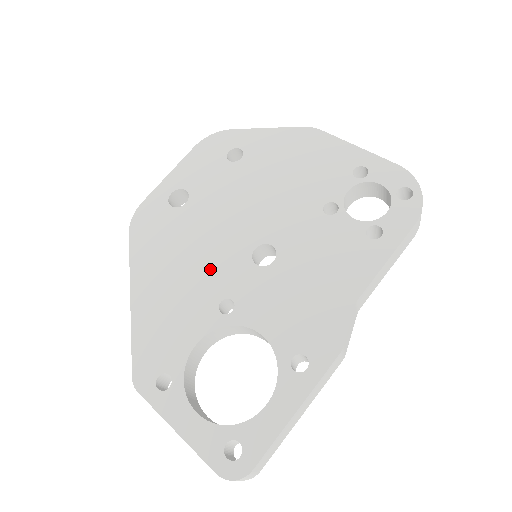
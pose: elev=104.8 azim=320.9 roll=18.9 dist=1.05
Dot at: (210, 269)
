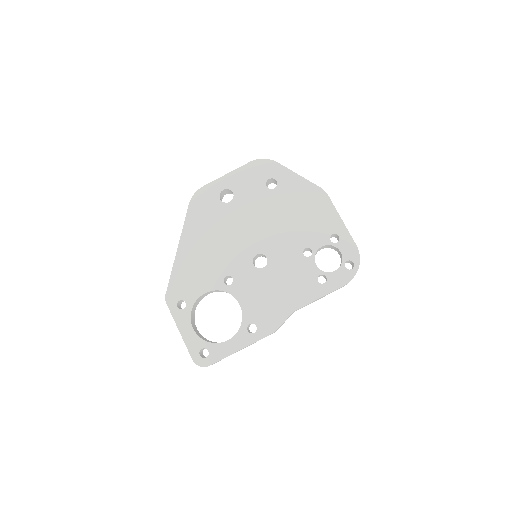
Dot at: (228, 254)
